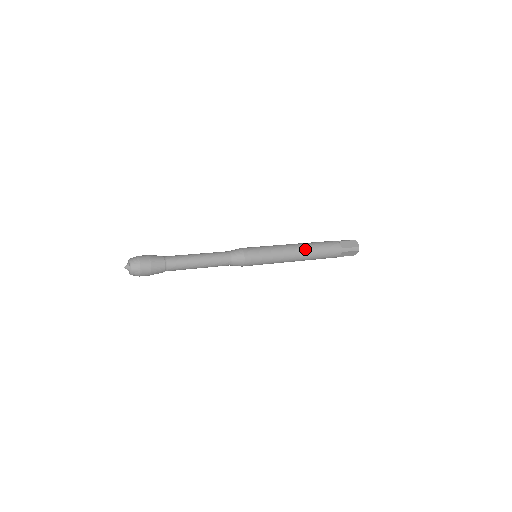
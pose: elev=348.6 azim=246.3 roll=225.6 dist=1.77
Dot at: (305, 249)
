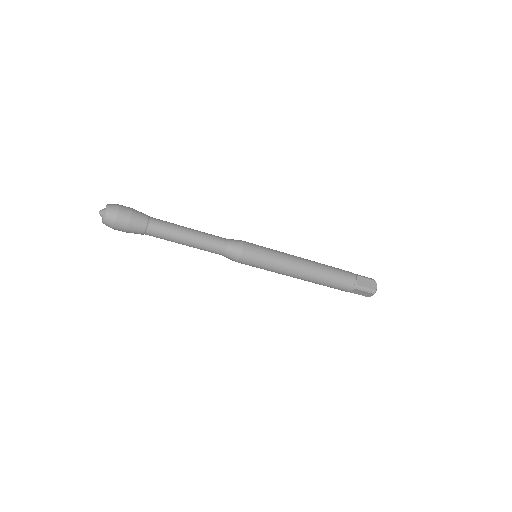
Dot at: (315, 270)
